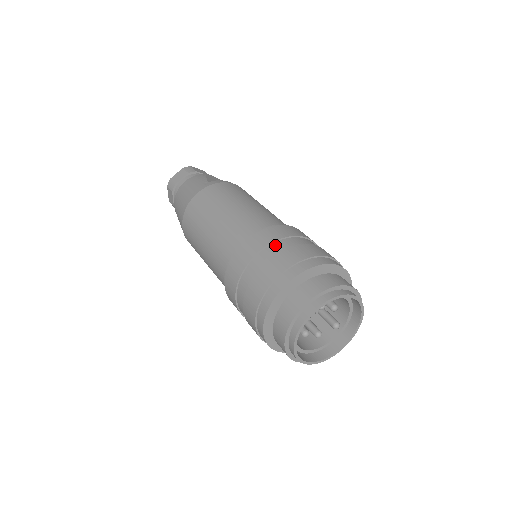
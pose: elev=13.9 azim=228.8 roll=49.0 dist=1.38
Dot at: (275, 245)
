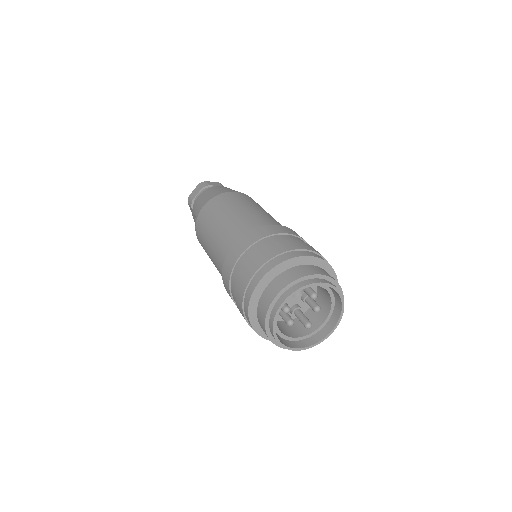
Dot at: (299, 238)
